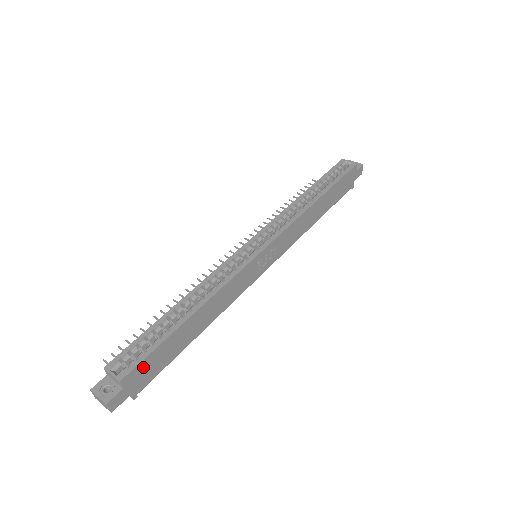
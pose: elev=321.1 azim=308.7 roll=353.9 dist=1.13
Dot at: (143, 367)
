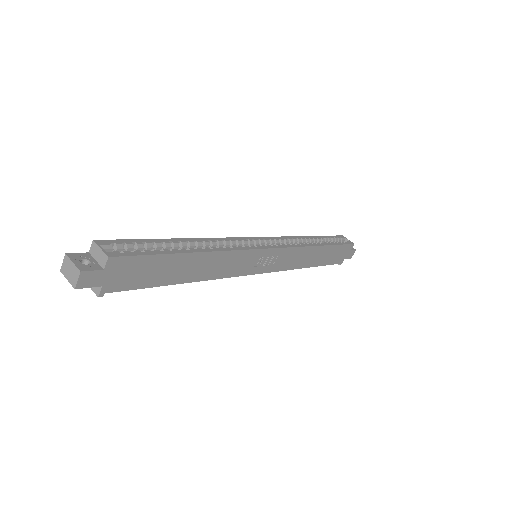
Dot at: (132, 264)
